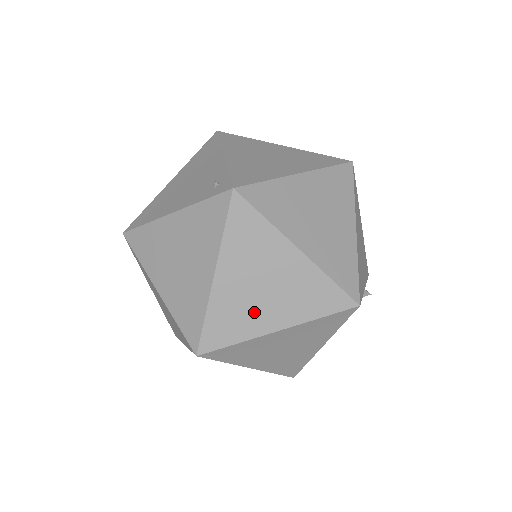
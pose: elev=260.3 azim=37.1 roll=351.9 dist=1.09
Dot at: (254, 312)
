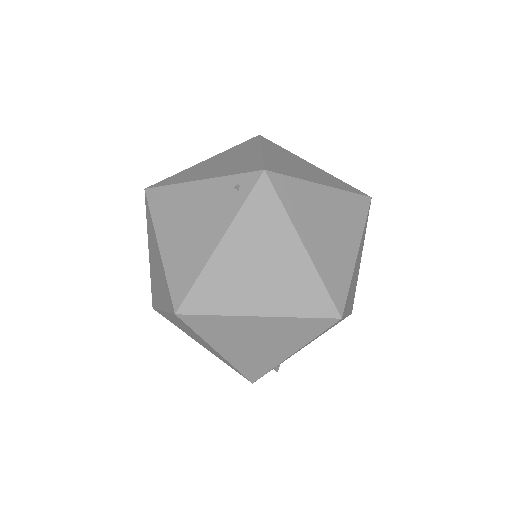
Dot at: (340, 251)
